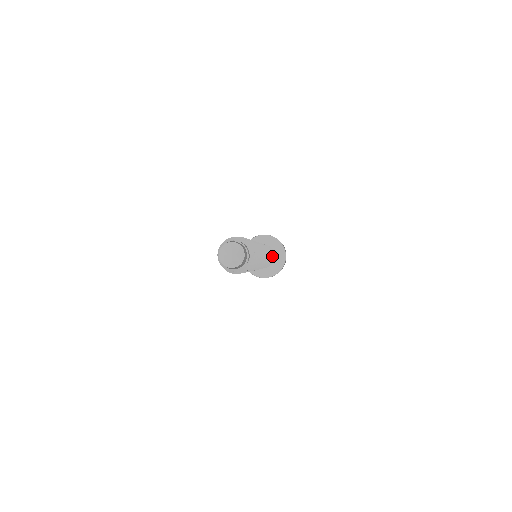
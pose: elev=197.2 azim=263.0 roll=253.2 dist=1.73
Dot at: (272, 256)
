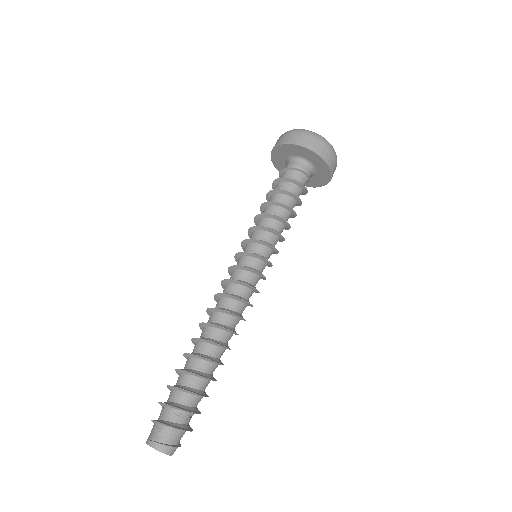
Dot at: (292, 210)
